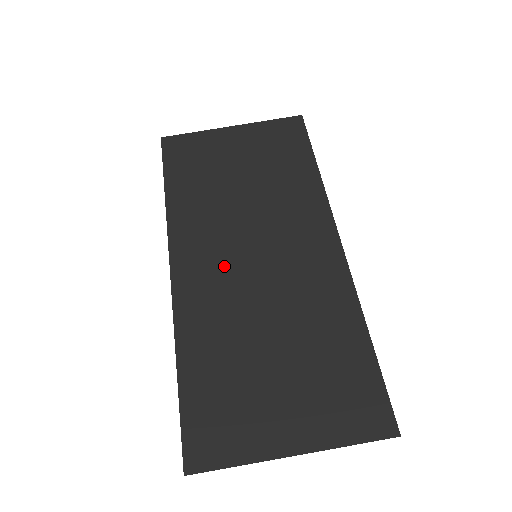
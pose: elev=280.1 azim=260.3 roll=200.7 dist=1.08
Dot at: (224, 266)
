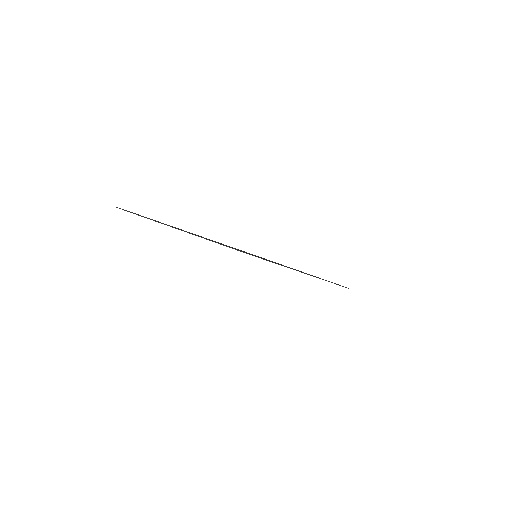
Dot at: occluded
